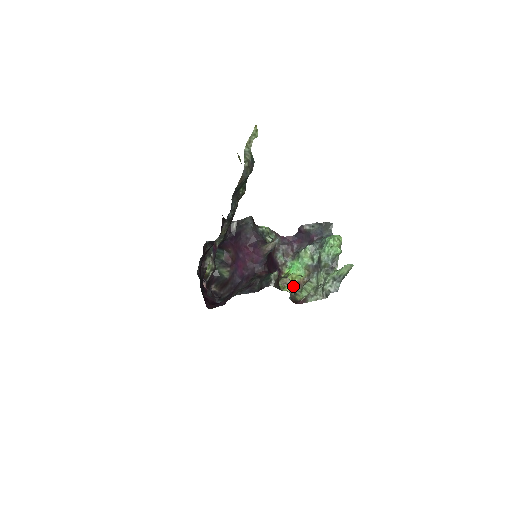
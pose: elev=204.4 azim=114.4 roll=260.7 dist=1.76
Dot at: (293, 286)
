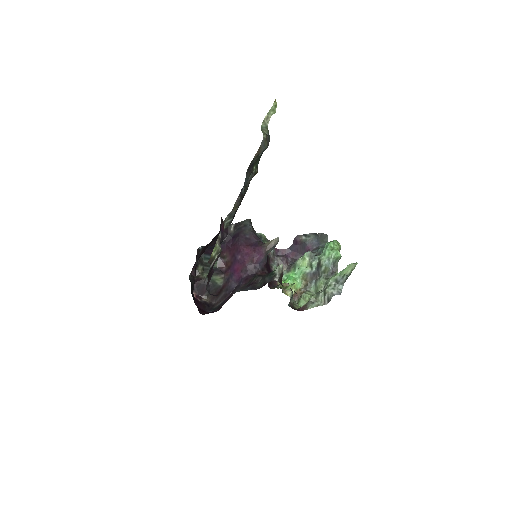
Dot at: (292, 292)
